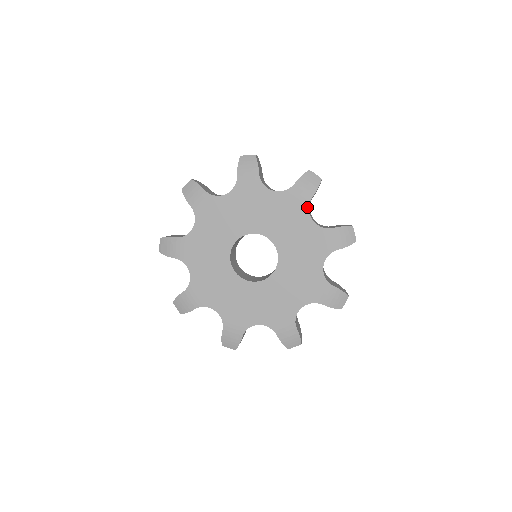
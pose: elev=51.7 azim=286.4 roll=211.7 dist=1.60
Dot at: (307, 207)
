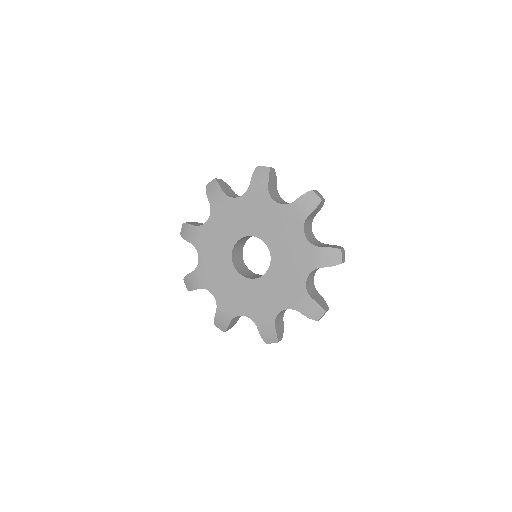
Dot at: (268, 195)
